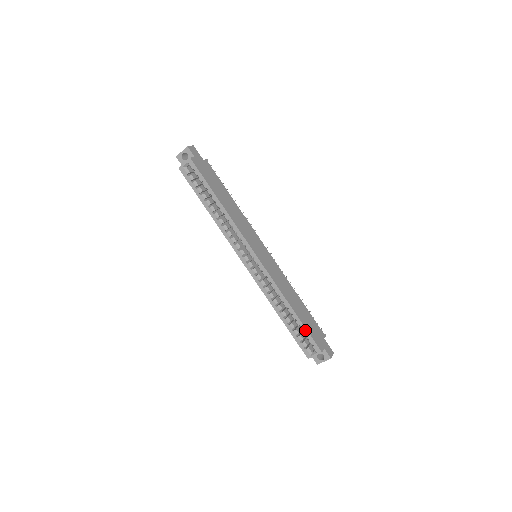
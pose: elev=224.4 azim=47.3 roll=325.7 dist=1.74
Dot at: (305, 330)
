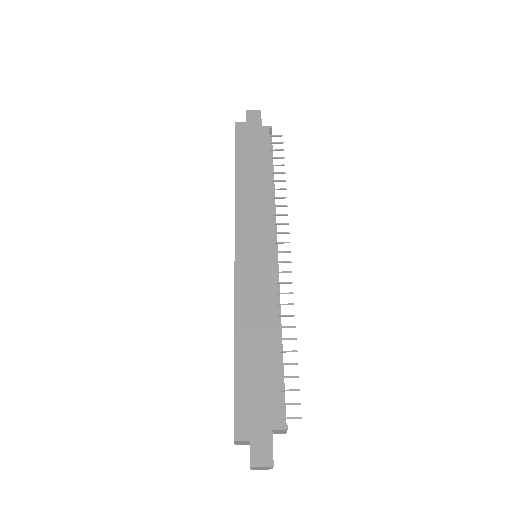
Dot at: (234, 387)
